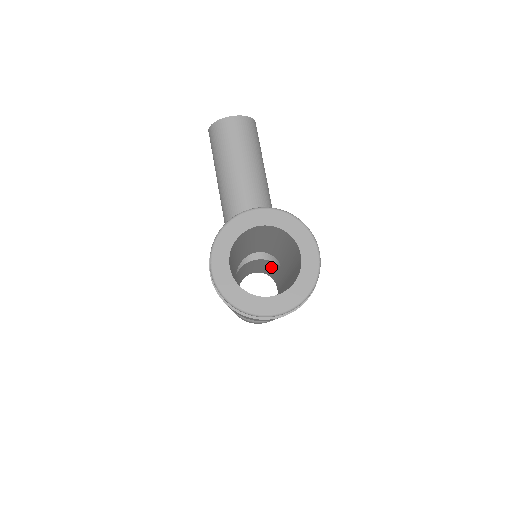
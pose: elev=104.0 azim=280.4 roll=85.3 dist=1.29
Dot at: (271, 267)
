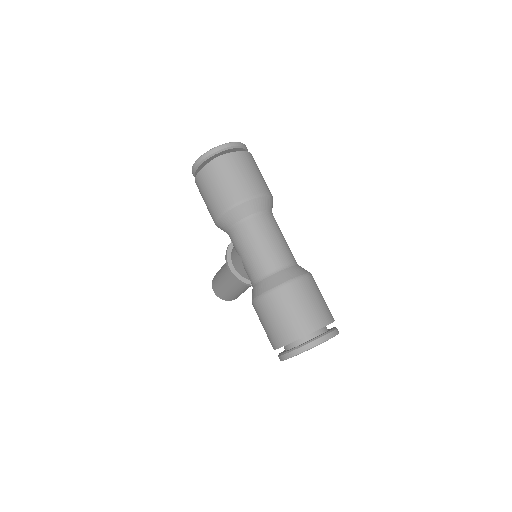
Dot at: occluded
